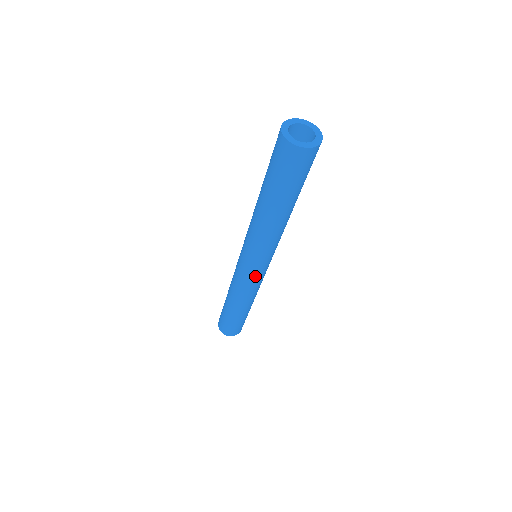
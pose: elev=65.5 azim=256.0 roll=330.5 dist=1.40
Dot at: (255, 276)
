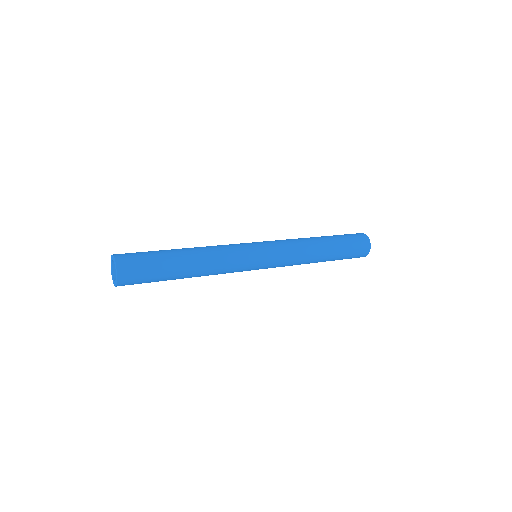
Dot at: (251, 253)
